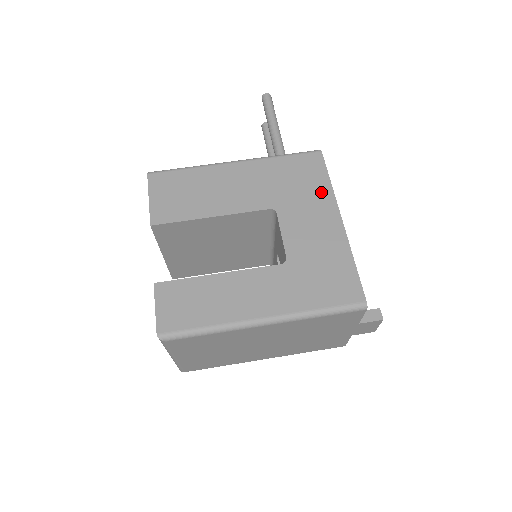
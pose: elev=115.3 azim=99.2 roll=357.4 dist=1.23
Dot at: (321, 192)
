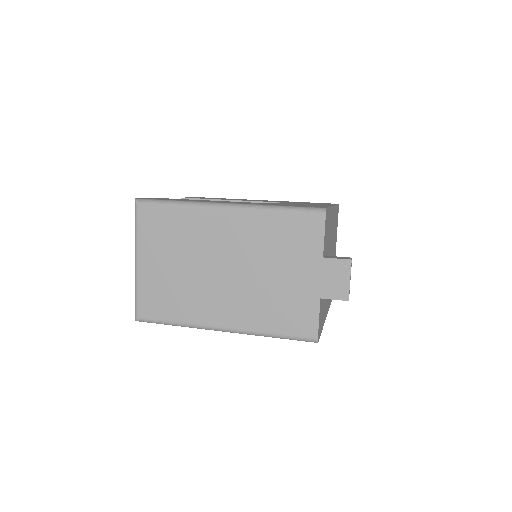
Dot at: occluded
